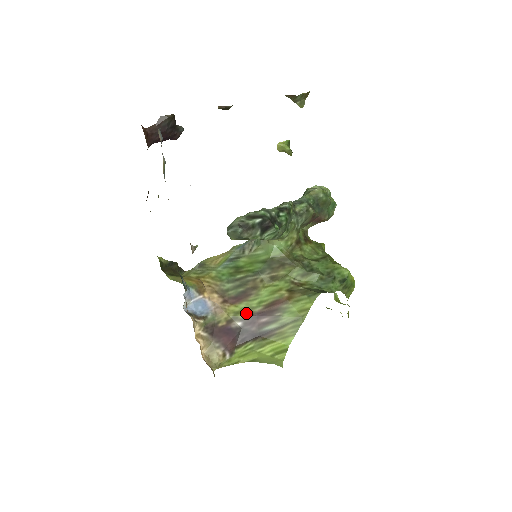
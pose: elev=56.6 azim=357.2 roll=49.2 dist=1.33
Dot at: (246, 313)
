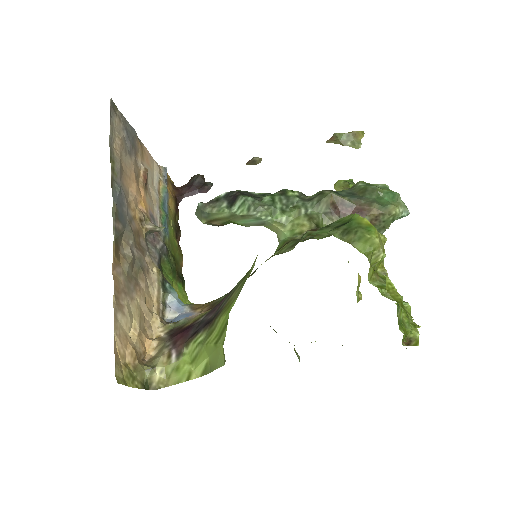
Dot at: occluded
